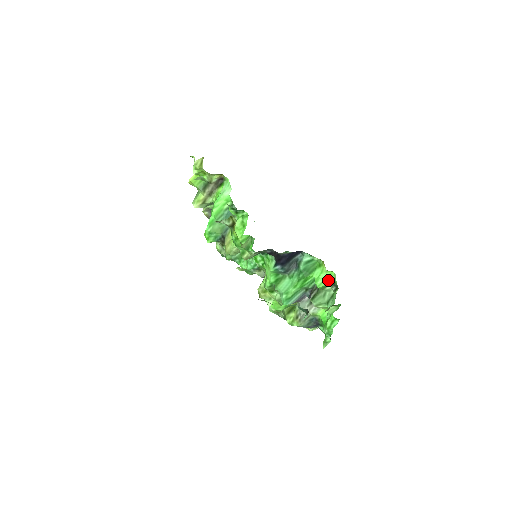
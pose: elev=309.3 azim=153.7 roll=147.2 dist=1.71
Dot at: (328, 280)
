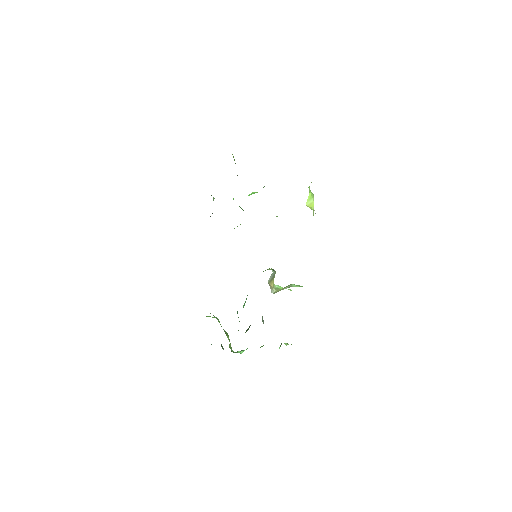
Dot at: occluded
